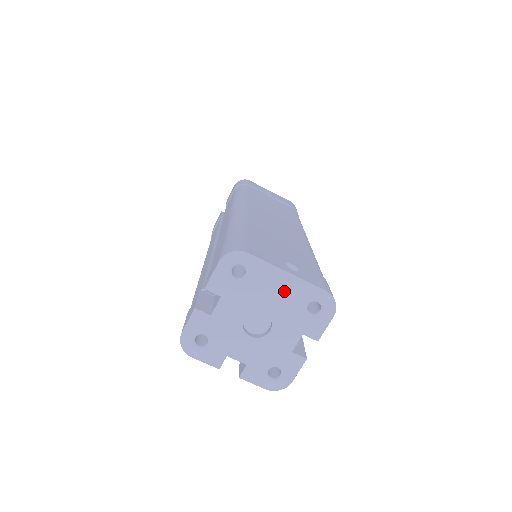
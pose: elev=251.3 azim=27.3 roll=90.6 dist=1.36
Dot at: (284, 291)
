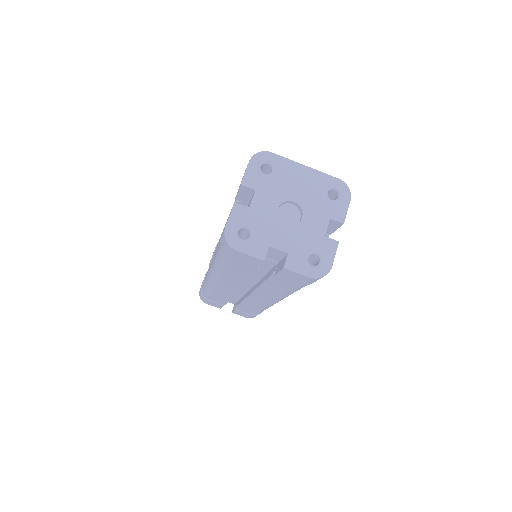
Dot at: (306, 181)
